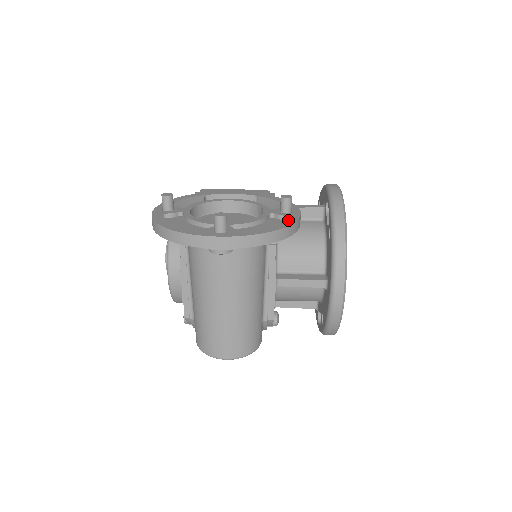
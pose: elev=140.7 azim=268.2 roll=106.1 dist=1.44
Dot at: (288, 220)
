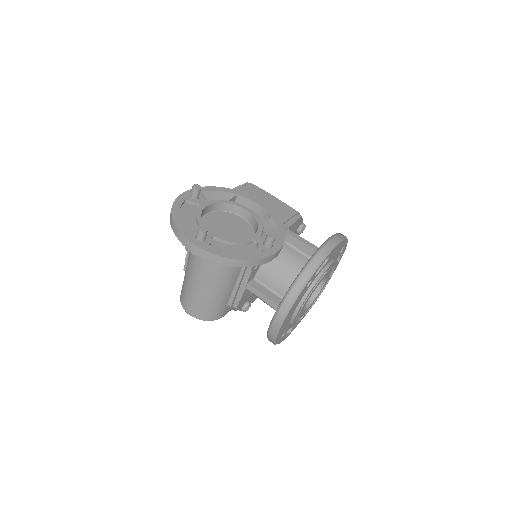
Dot at: (257, 254)
